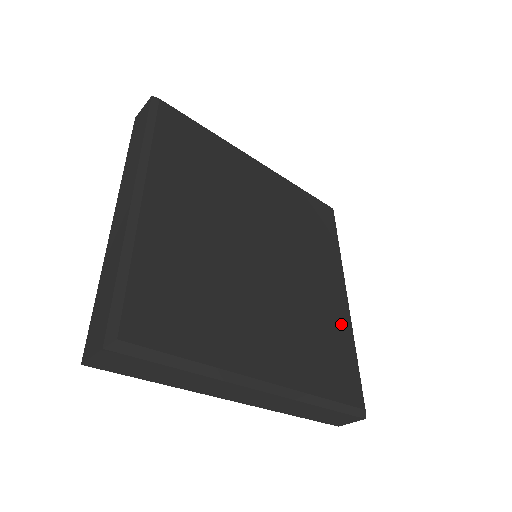
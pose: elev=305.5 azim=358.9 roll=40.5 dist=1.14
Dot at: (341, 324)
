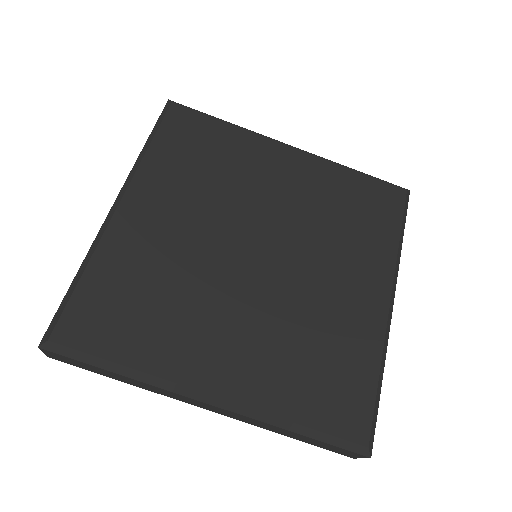
Dot at: (364, 337)
